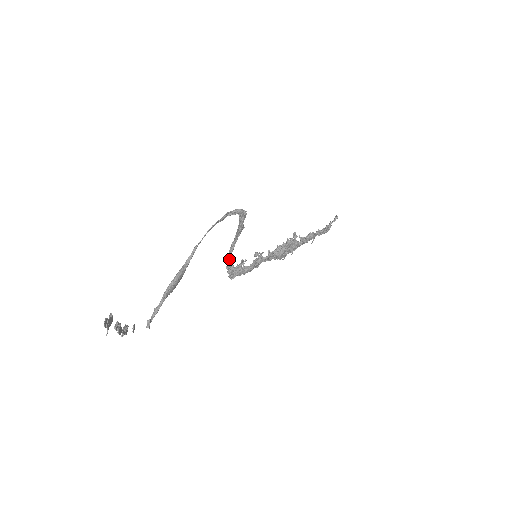
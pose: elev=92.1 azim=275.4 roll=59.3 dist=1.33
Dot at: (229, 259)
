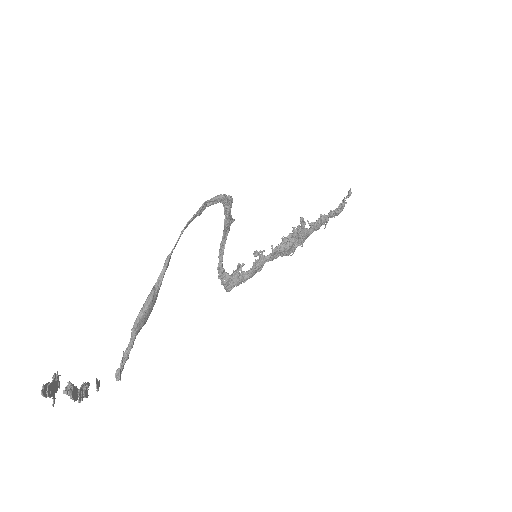
Dot at: (220, 266)
